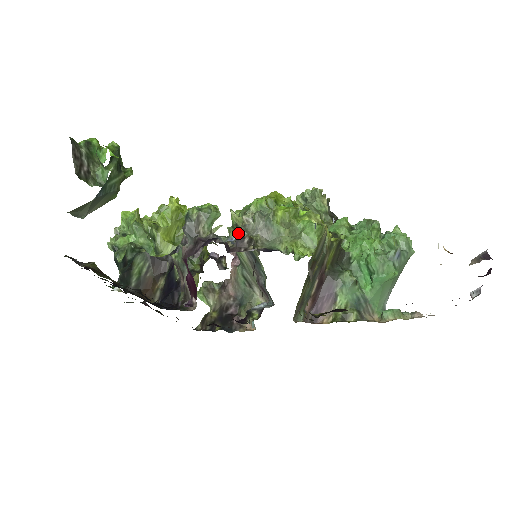
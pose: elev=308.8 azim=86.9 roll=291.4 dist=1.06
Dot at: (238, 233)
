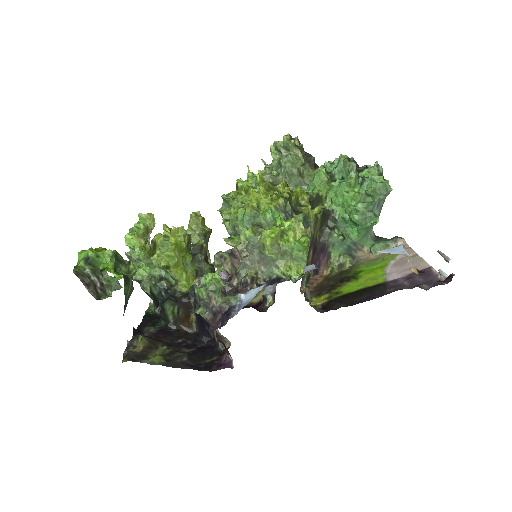
Dot at: (239, 270)
